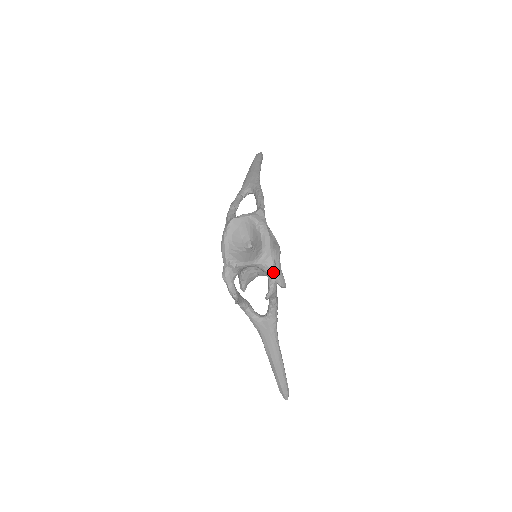
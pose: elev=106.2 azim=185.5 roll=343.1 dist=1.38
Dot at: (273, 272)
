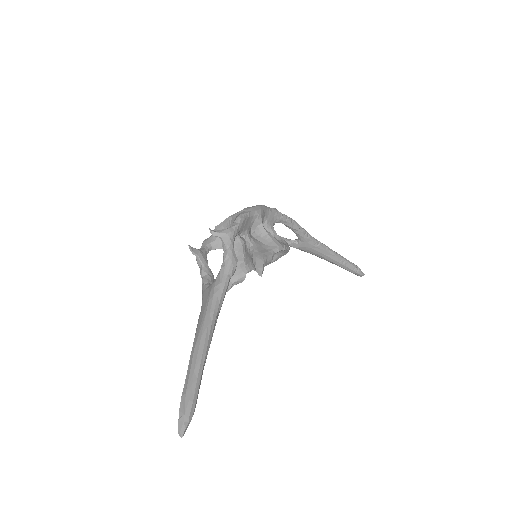
Dot at: (237, 219)
